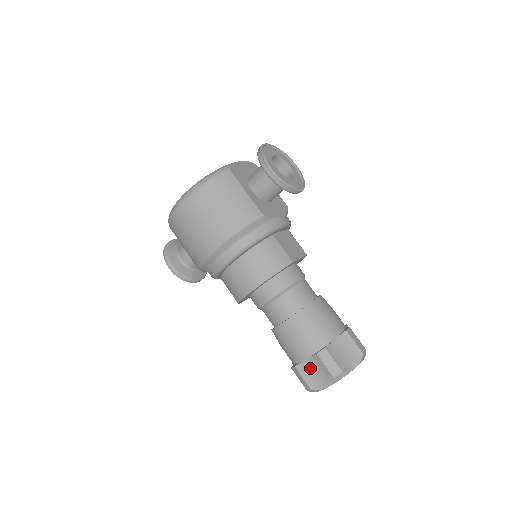
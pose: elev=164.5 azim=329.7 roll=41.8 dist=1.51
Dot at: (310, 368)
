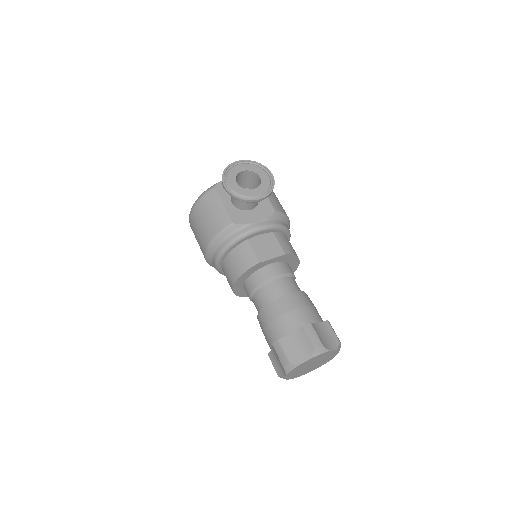
Dot at: (275, 357)
